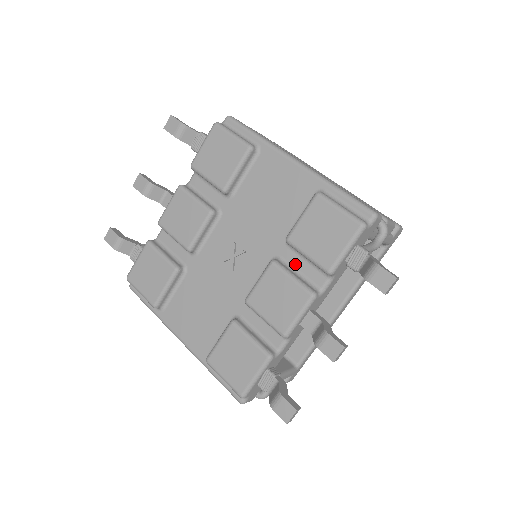
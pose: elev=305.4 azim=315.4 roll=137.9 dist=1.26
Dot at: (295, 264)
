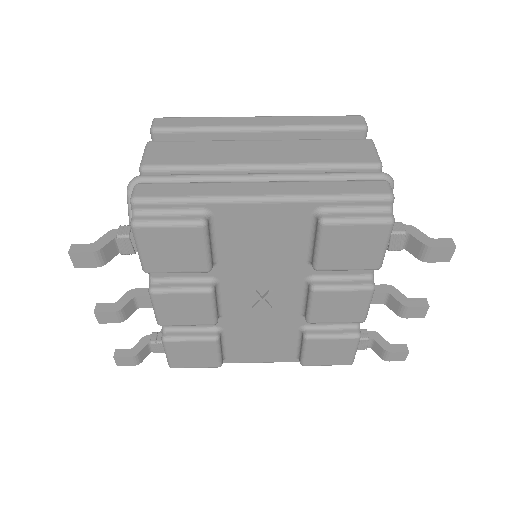
Dot at: (332, 273)
